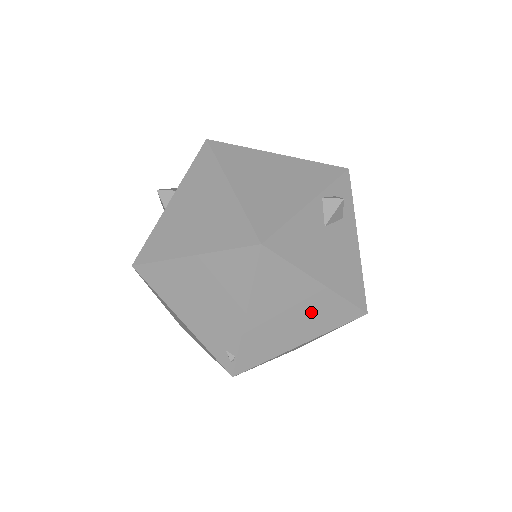
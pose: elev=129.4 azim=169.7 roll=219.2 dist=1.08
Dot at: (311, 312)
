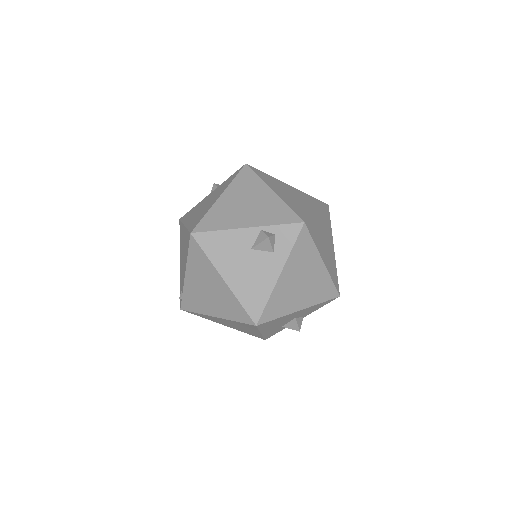
Dot at: (220, 297)
